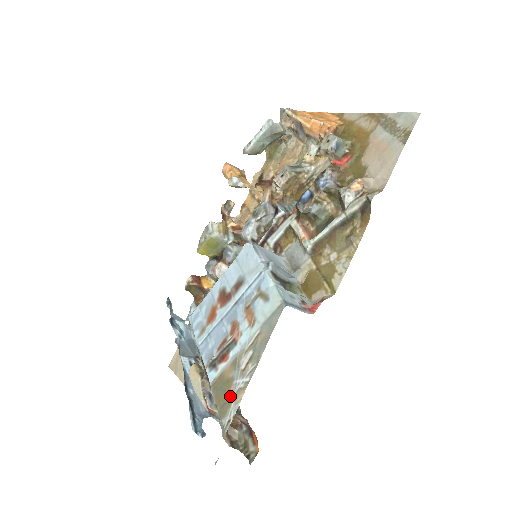
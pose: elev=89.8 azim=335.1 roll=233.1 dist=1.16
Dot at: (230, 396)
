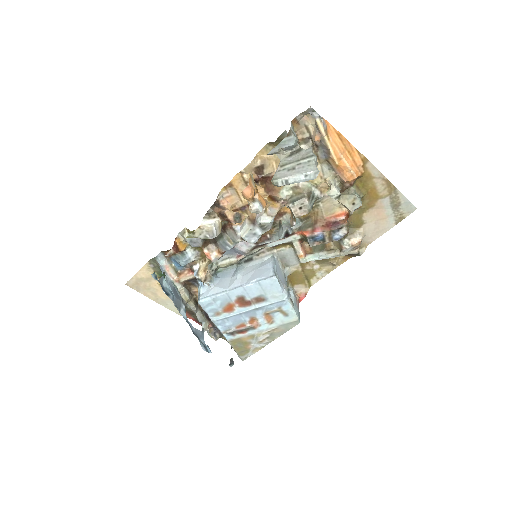
Dot at: (248, 350)
